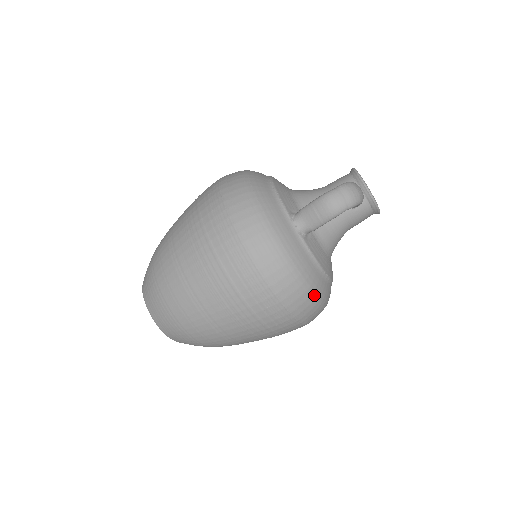
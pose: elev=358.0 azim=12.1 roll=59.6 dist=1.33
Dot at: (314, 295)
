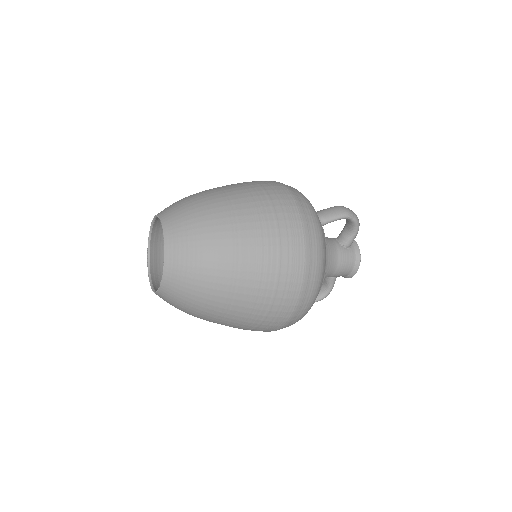
Dot at: (322, 252)
